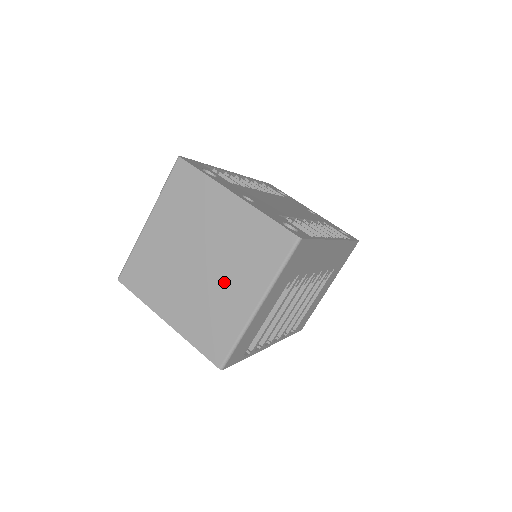
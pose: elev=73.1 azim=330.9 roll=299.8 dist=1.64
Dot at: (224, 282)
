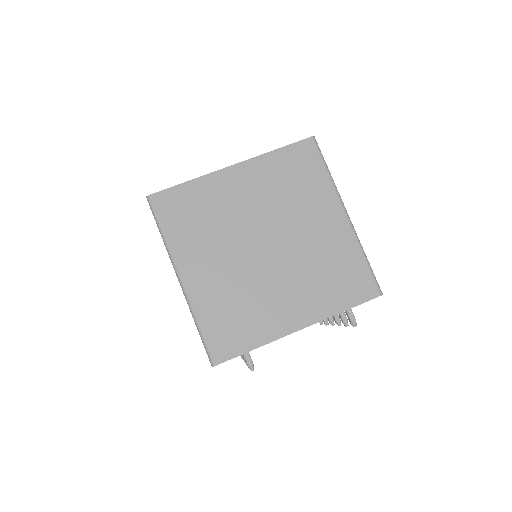
Dot at: (304, 232)
